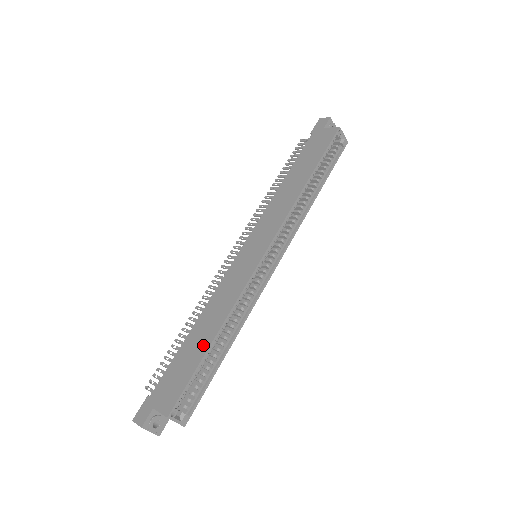
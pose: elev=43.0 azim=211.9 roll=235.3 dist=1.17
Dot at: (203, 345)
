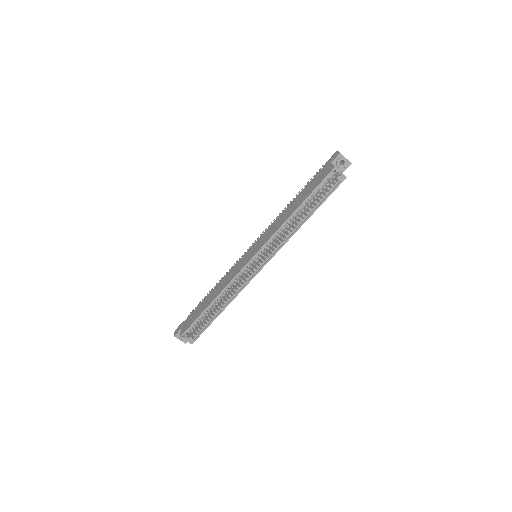
Dot at: (206, 305)
